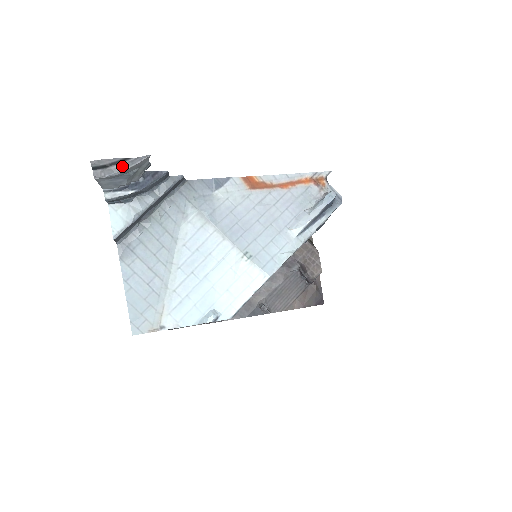
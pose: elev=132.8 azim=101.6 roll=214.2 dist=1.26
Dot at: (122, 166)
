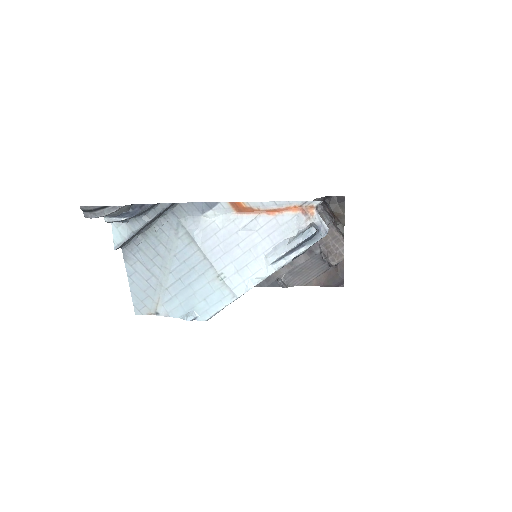
Dot at: (103, 212)
